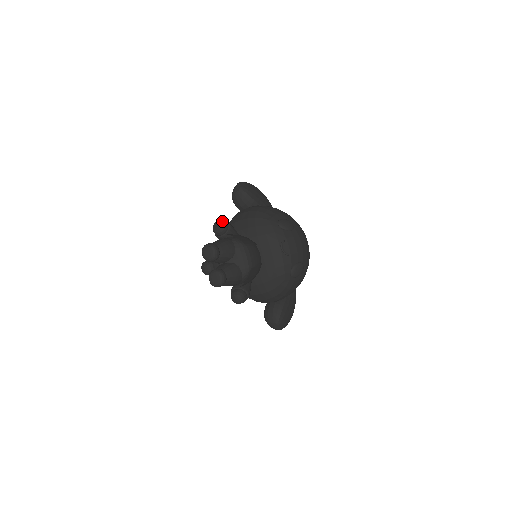
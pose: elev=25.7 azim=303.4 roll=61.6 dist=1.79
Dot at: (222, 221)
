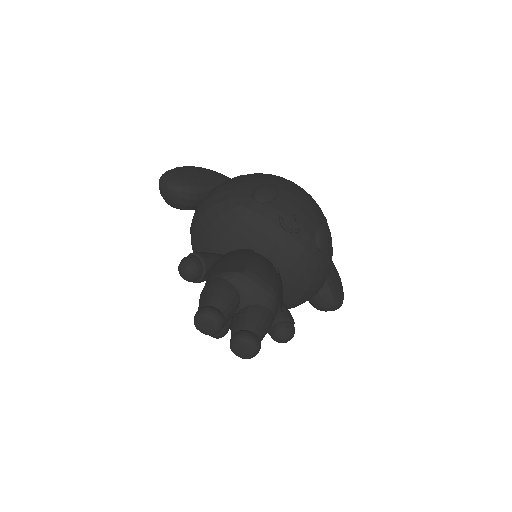
Dot at: (186, 260)
